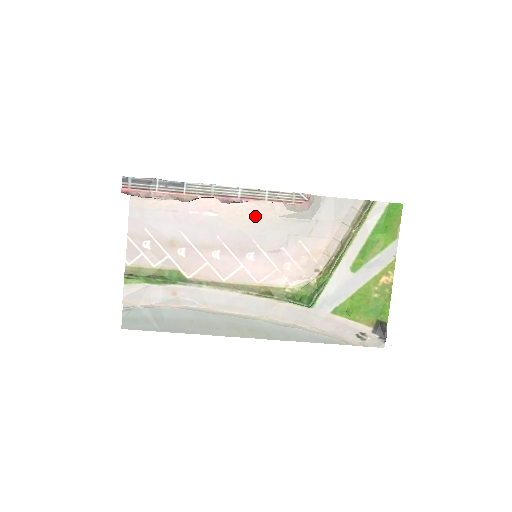
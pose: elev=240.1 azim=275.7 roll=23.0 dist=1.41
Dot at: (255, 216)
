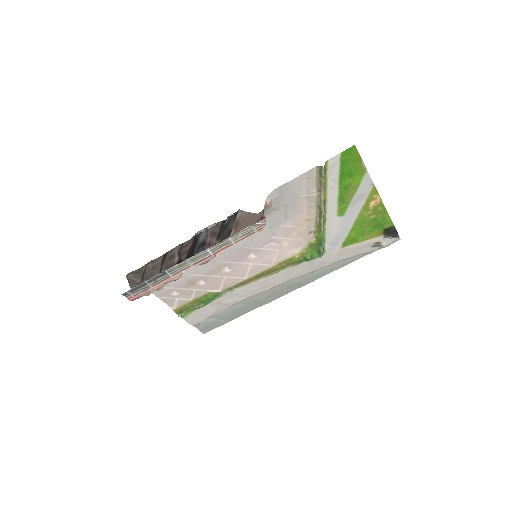
Dot at: occluded
